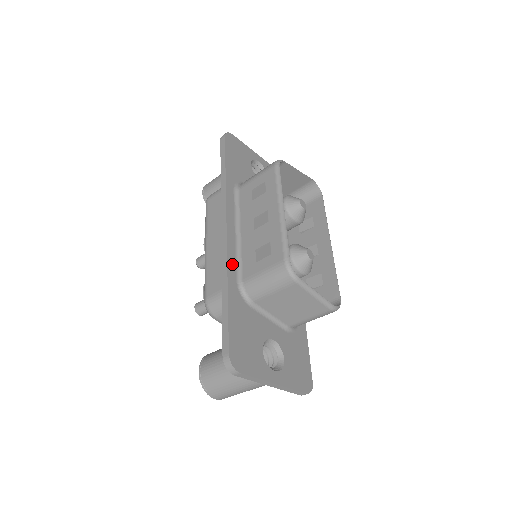
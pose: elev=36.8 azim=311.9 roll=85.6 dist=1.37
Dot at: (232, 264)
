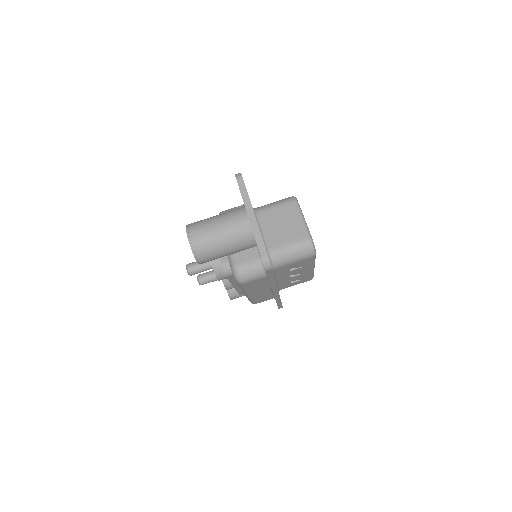
Dot at: occluded
